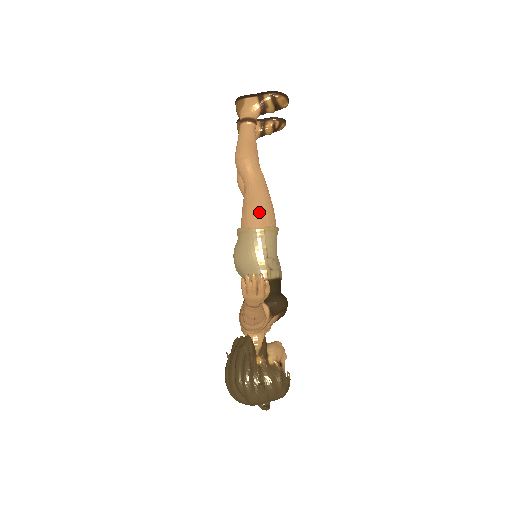
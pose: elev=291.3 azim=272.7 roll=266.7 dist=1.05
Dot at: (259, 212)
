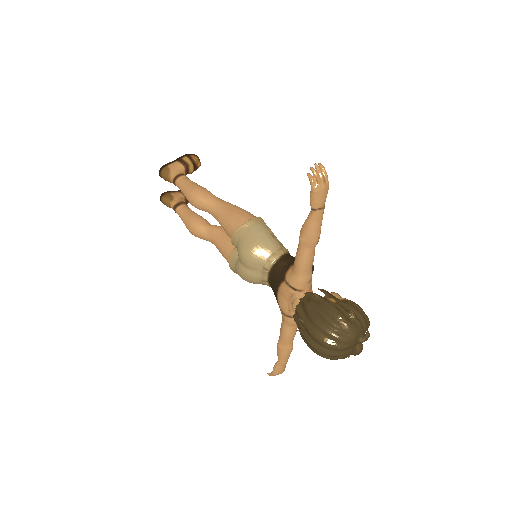
Dot at: (242, 212)
